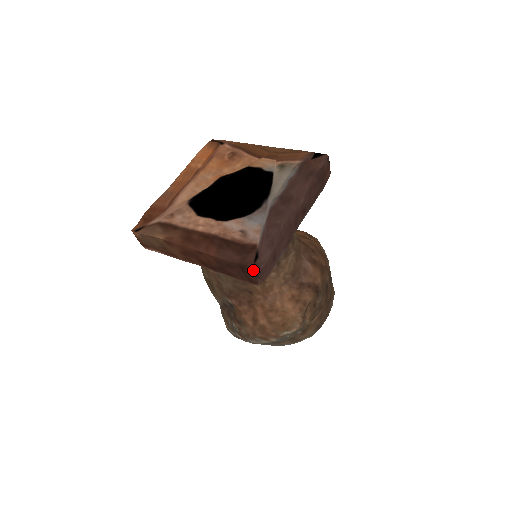
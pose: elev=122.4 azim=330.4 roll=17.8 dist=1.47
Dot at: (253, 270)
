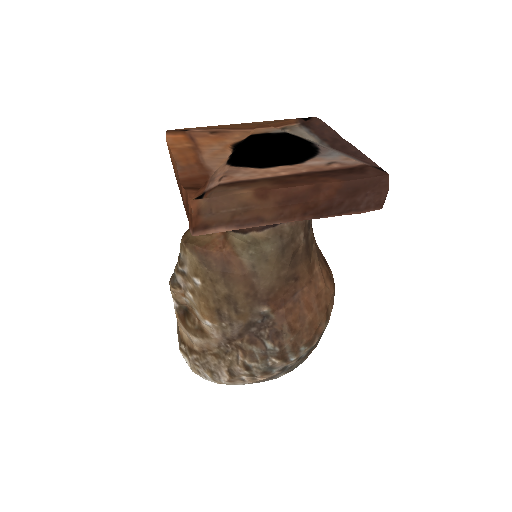
Dot at: (388, 181)
